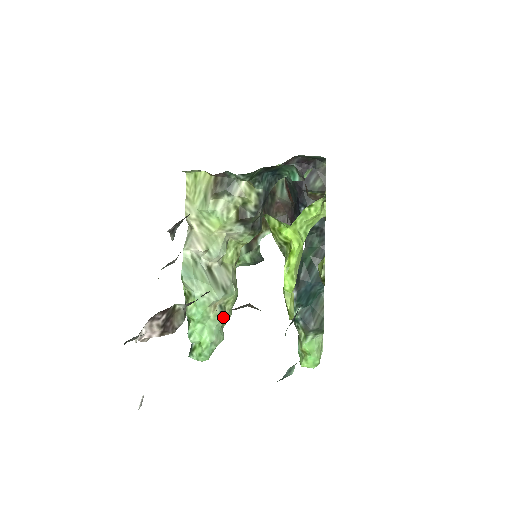
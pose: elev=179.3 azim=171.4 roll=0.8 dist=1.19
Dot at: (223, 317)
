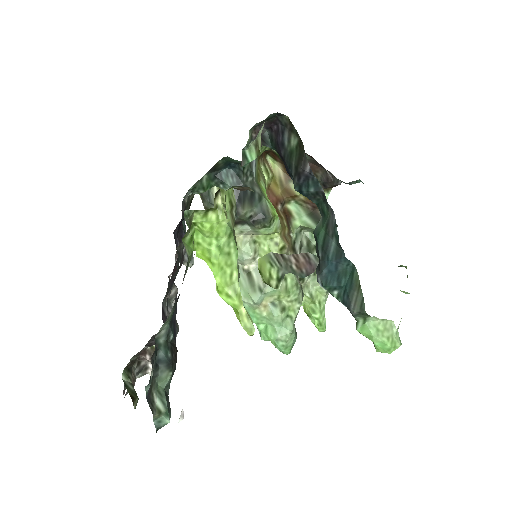
Dot at: (278, 314)
